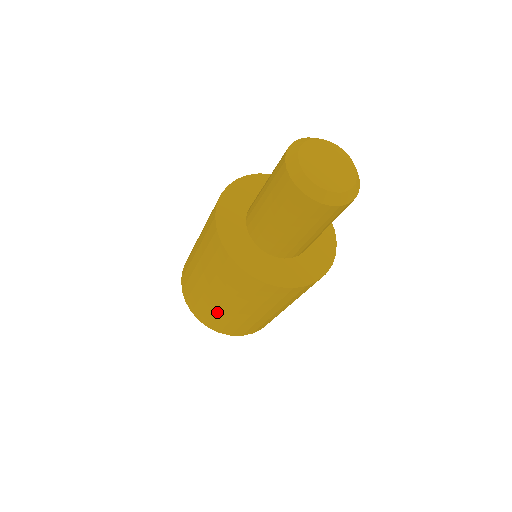
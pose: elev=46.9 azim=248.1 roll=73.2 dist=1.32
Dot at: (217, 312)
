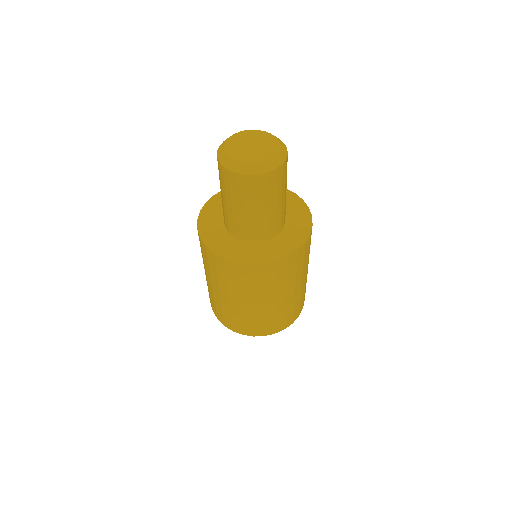
Dot at: (238, 314)
